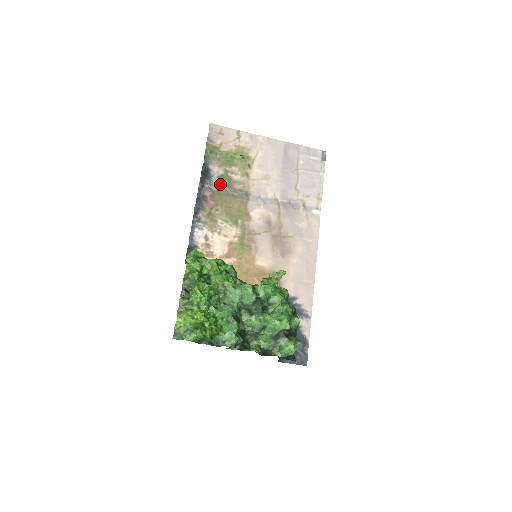
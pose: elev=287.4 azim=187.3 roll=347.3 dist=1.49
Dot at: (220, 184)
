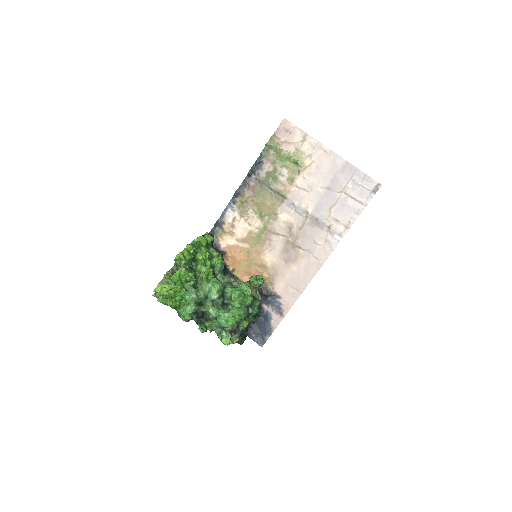
Dot at: (265, 179)
